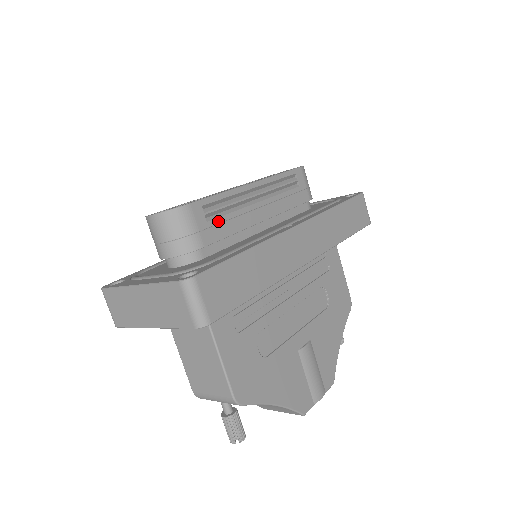
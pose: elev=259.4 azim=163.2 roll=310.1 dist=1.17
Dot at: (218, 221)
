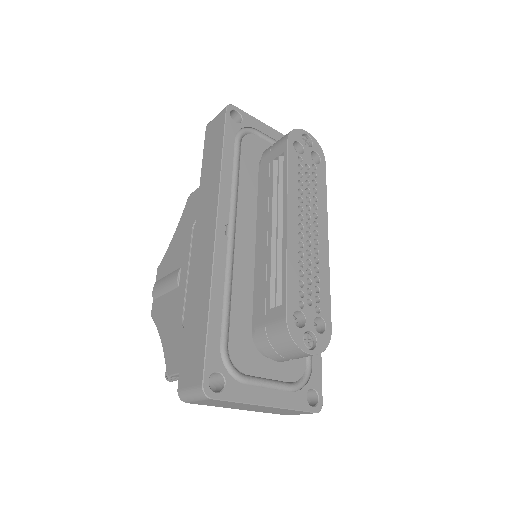
Dot at: occluded
